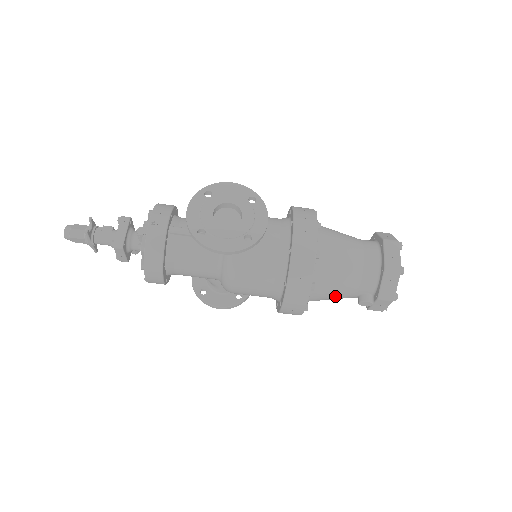
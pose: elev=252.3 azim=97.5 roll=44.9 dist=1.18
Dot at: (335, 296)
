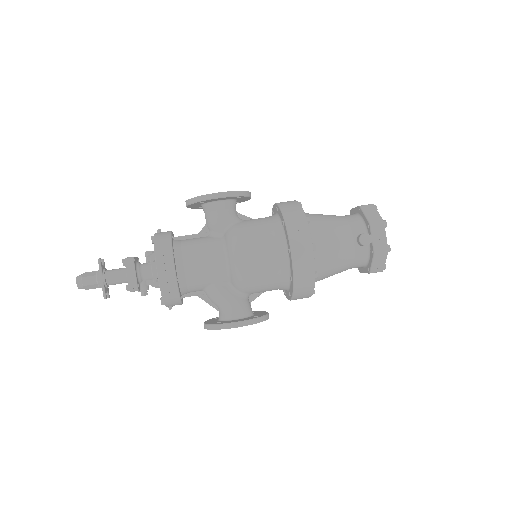
Dot at: (336, 243)
